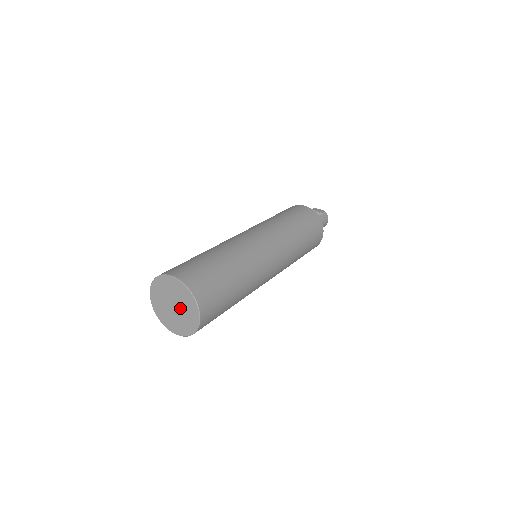
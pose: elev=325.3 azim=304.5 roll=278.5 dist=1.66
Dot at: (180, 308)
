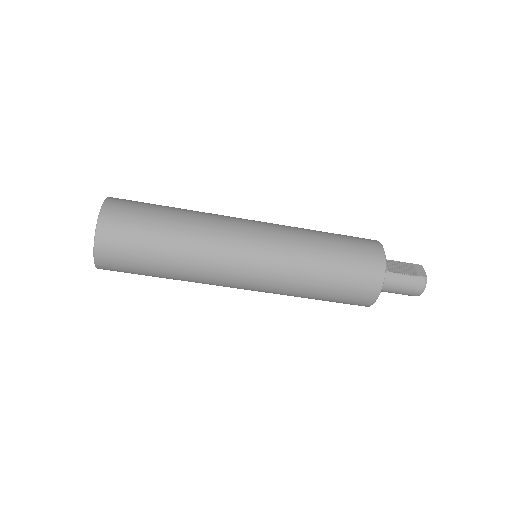
Dot at: occluded
